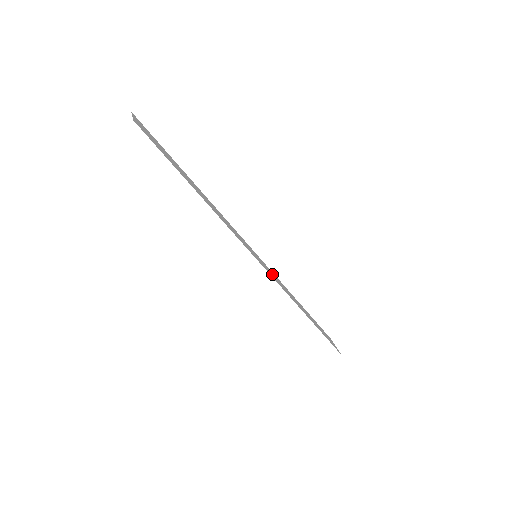
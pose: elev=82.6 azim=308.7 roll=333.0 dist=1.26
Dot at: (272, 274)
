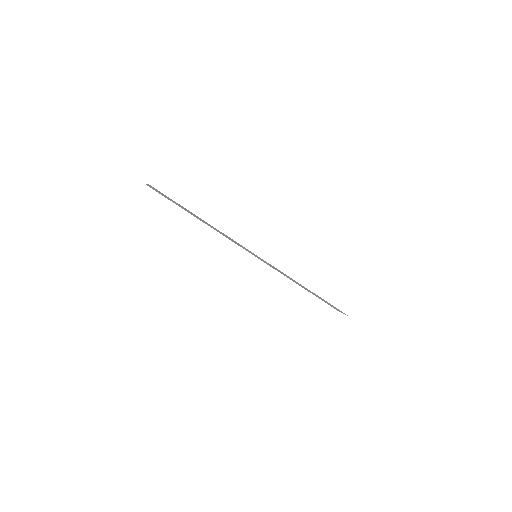
Dot at: (273, 267)
